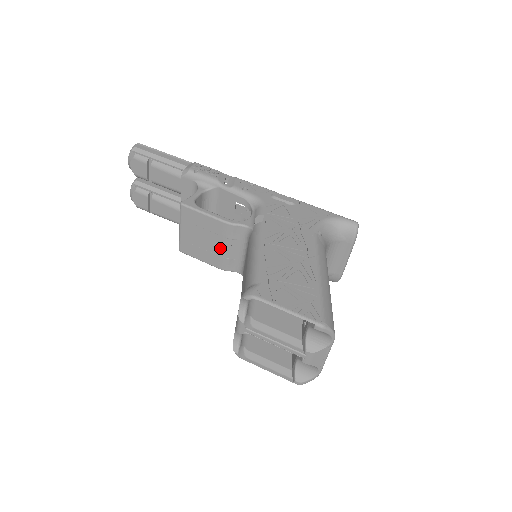
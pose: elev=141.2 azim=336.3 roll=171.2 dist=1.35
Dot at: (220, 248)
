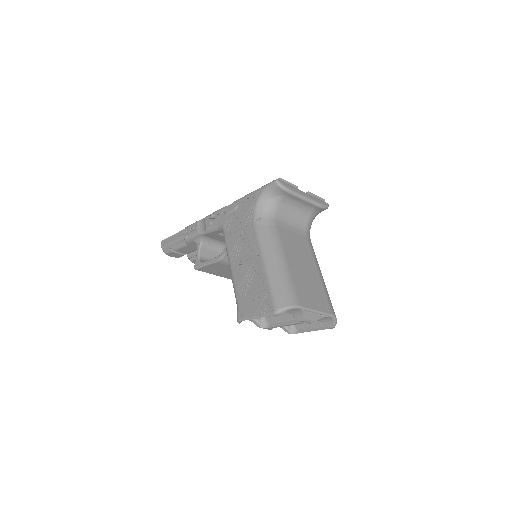
Dot at: occluded
